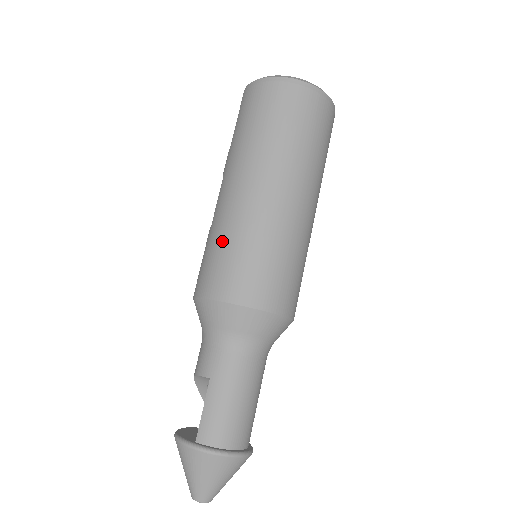
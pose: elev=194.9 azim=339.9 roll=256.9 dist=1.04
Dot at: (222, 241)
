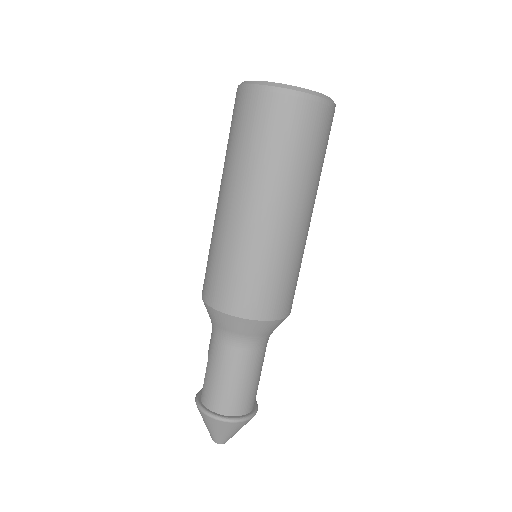
Dot at: (209, 249)
